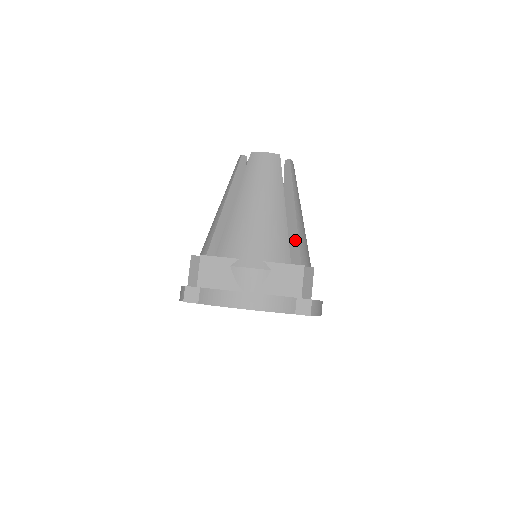
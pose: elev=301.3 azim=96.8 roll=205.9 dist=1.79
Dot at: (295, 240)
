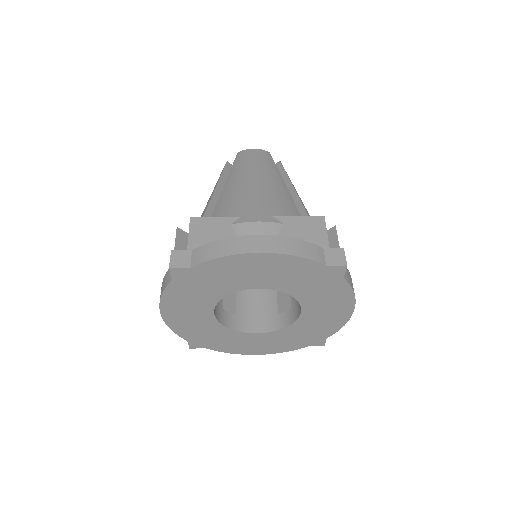
Dot at: occluded
